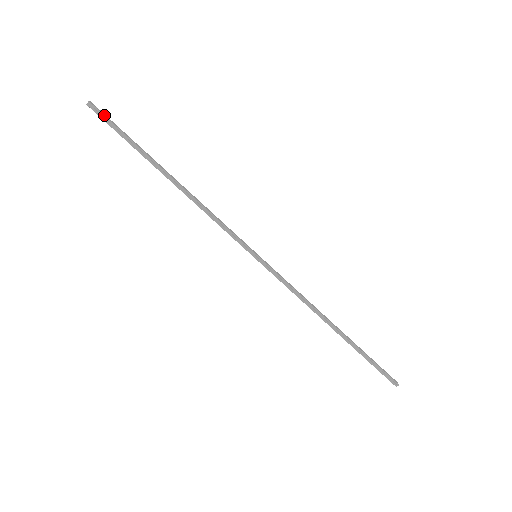
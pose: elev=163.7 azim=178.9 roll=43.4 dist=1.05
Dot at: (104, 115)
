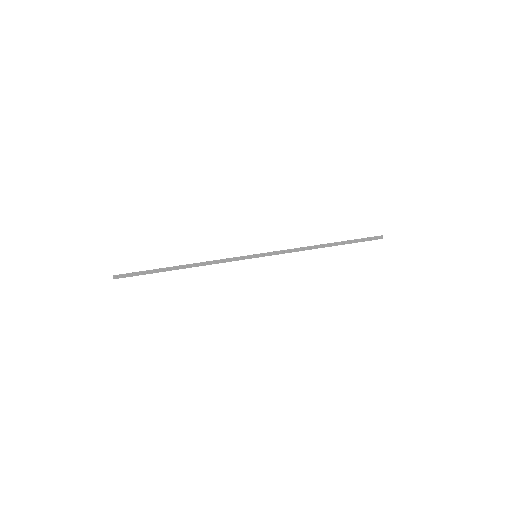
Dot at: (125, 274)
